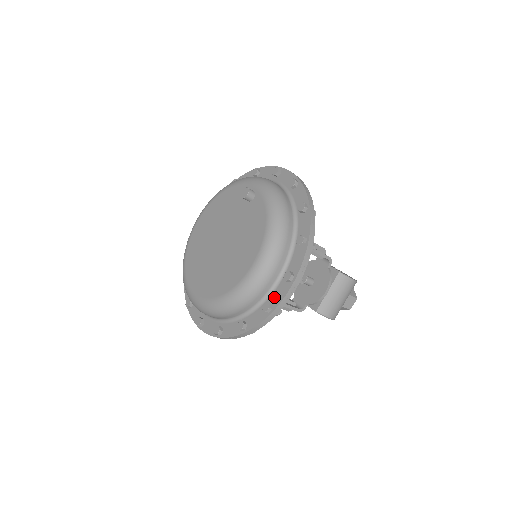
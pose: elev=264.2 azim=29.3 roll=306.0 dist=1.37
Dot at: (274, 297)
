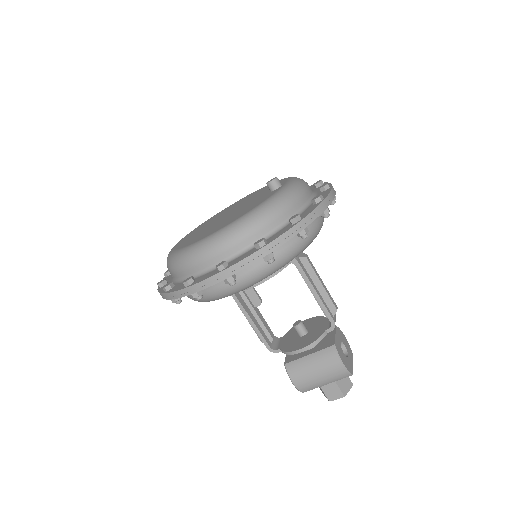
Dot at: (201, 277)
